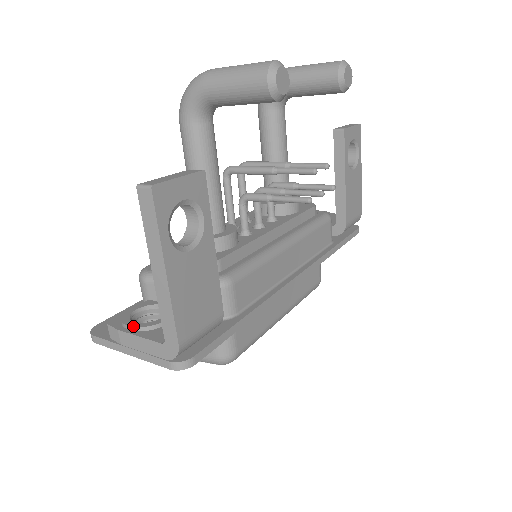
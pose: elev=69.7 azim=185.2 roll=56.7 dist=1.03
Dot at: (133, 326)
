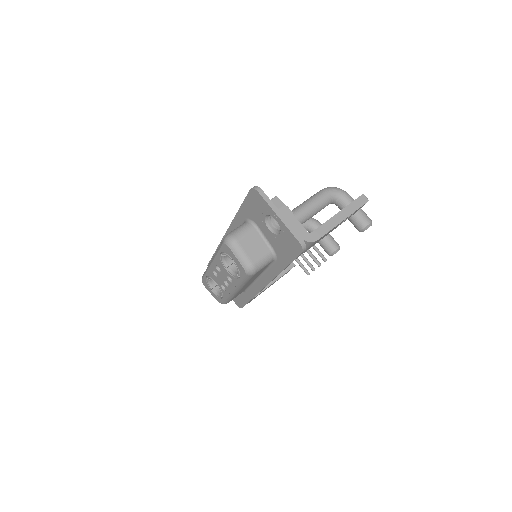
Dot at: (292, 212)
